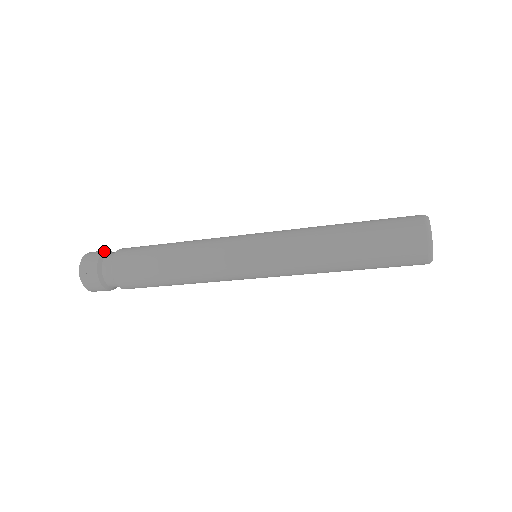
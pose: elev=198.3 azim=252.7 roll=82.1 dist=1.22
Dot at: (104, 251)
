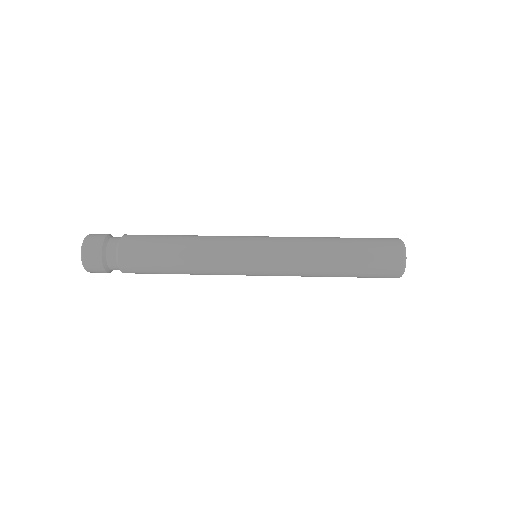
Dot at: (108, 234)
